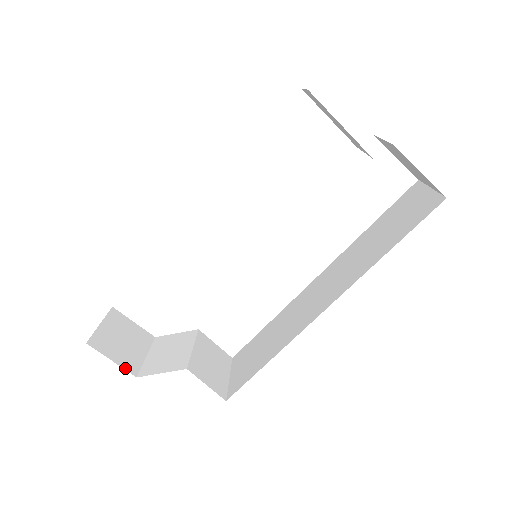
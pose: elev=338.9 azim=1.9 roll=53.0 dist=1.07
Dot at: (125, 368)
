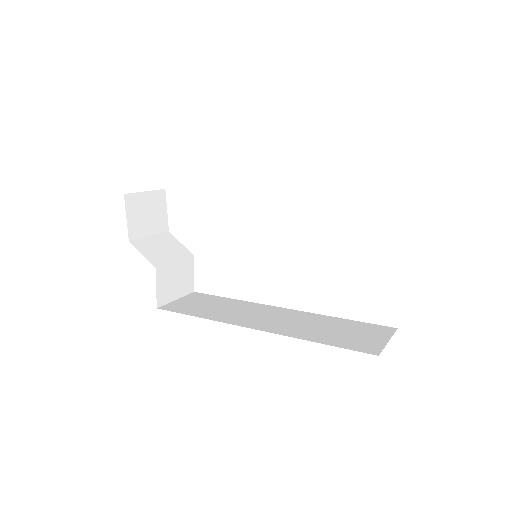
Dot at: (129, 230)
